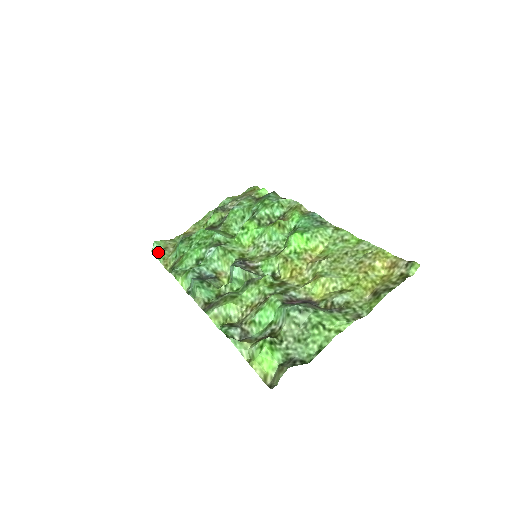
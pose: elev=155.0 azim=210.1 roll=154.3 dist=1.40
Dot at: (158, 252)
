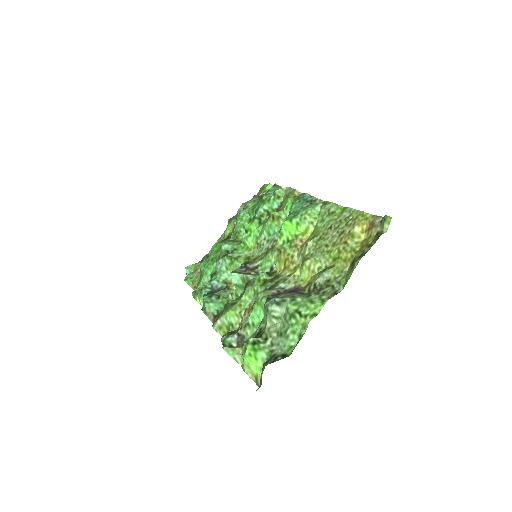
Dot at: (187, 277)
